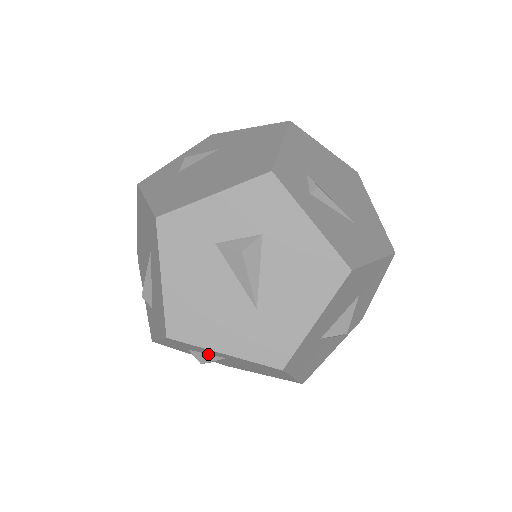
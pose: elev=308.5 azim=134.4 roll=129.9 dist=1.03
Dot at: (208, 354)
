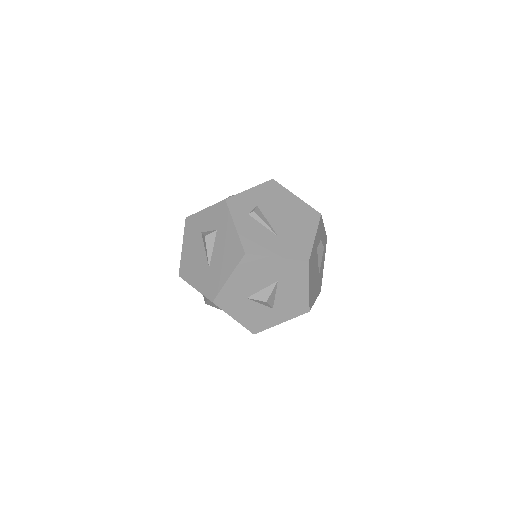
Dot at: (205, 297)
